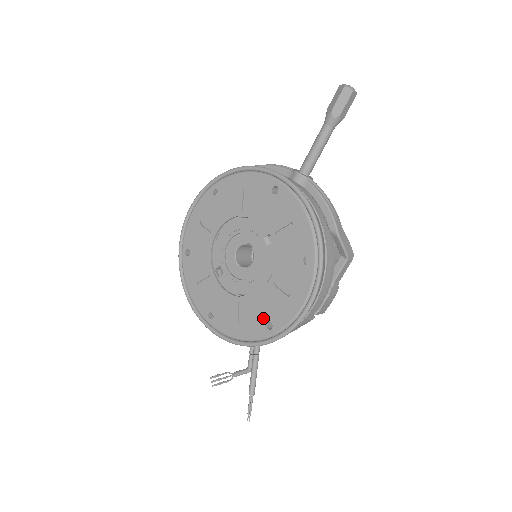
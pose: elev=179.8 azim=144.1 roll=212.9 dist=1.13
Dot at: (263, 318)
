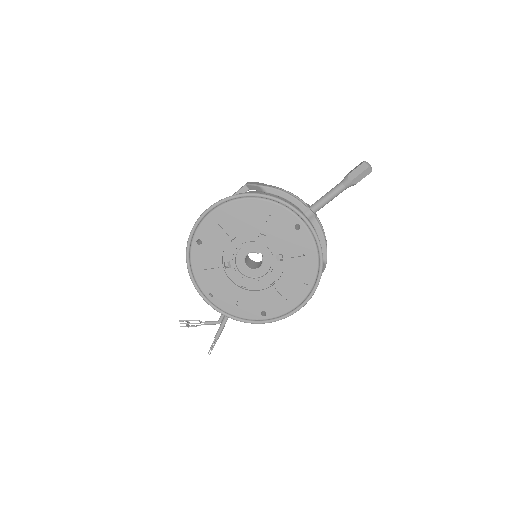
Dot at: (260, 308)
